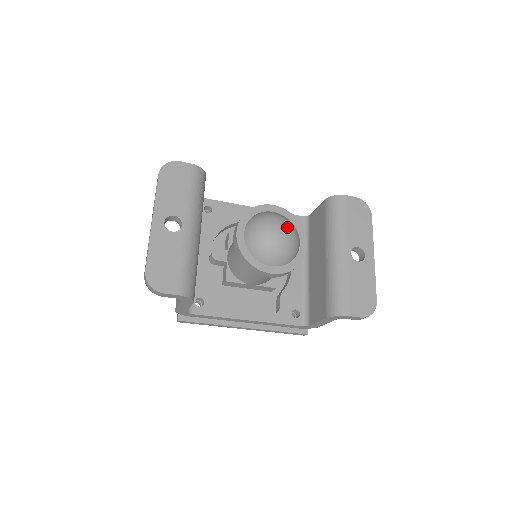
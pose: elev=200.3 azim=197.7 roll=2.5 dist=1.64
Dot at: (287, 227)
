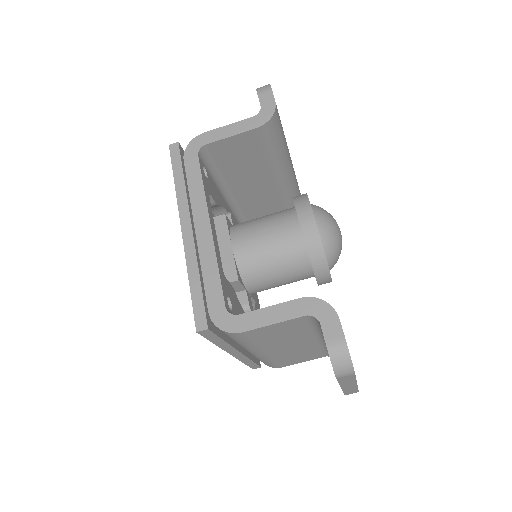
Dot at: occluded
